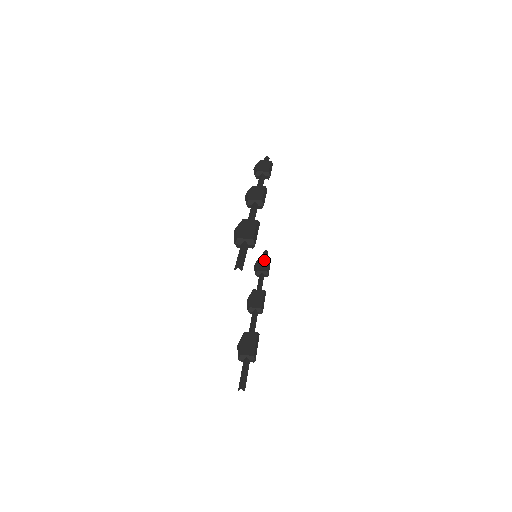
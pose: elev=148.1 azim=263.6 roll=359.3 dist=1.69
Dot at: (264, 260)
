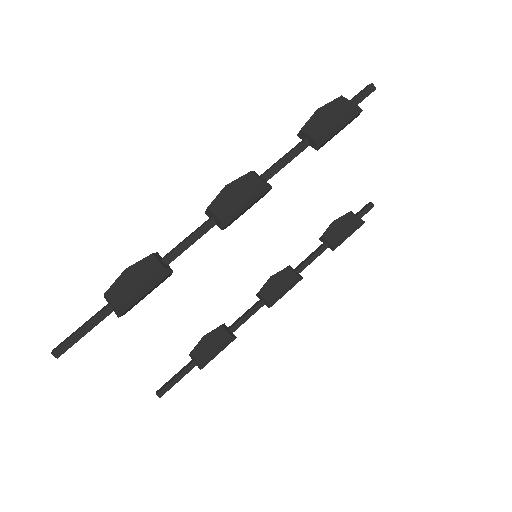
Dot at: (349, 222)
